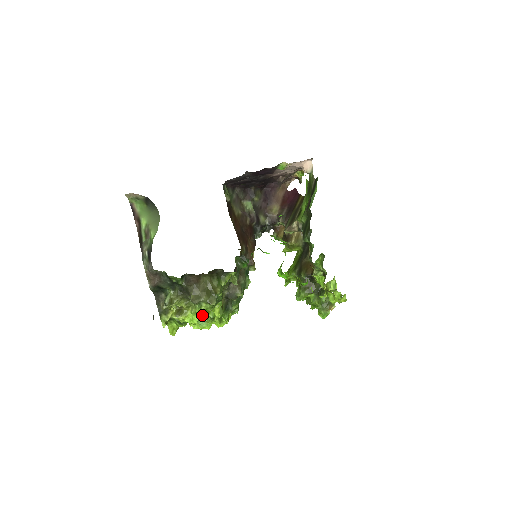
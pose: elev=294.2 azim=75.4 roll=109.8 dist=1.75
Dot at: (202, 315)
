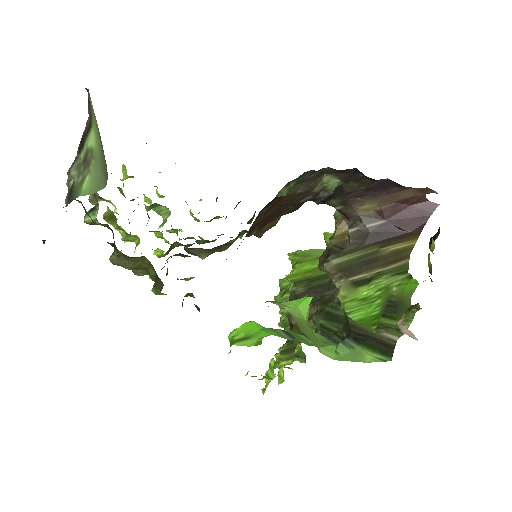
Dot at: occluded
